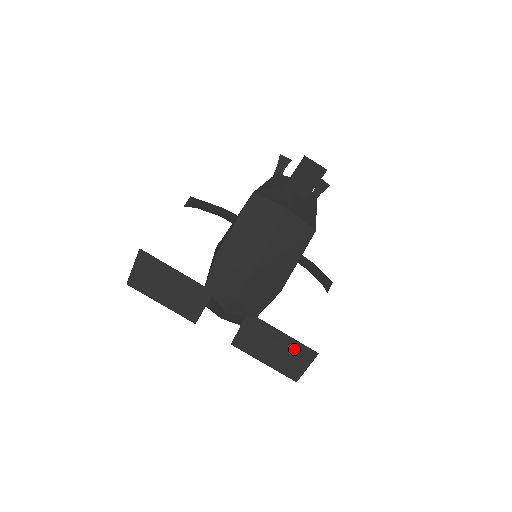
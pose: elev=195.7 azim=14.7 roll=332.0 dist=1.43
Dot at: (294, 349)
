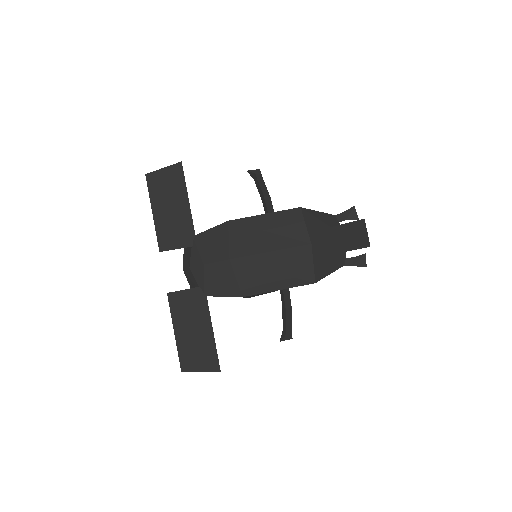
Dot at: (207, 348)
